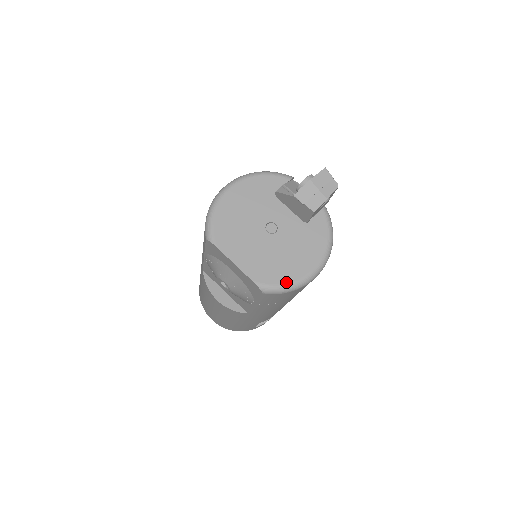
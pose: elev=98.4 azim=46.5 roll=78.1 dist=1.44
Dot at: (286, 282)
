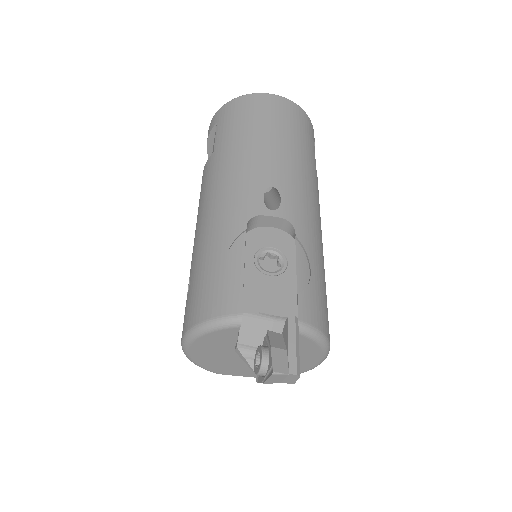
Dot at: occluded
